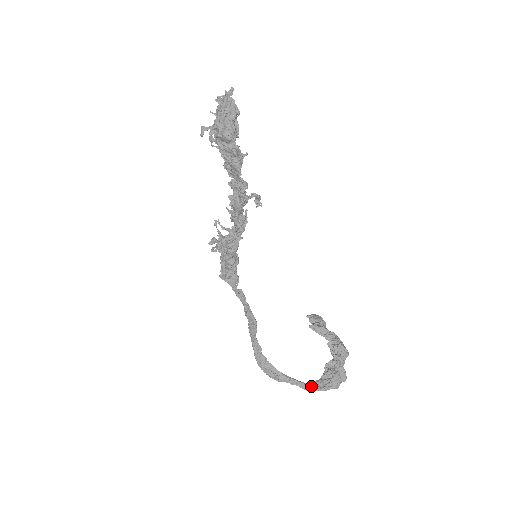
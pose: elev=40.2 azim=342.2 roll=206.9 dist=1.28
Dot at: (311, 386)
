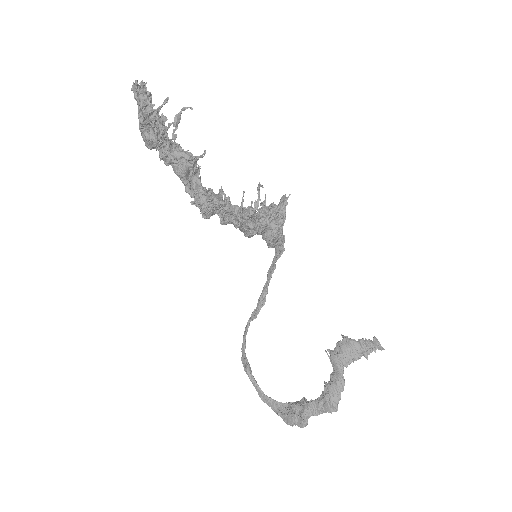
Dot at: (268, 401)
